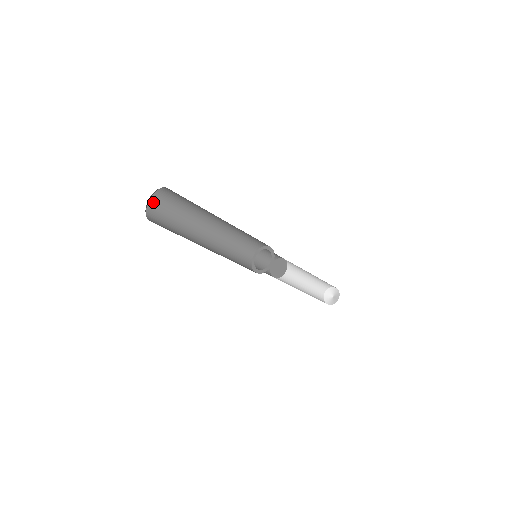
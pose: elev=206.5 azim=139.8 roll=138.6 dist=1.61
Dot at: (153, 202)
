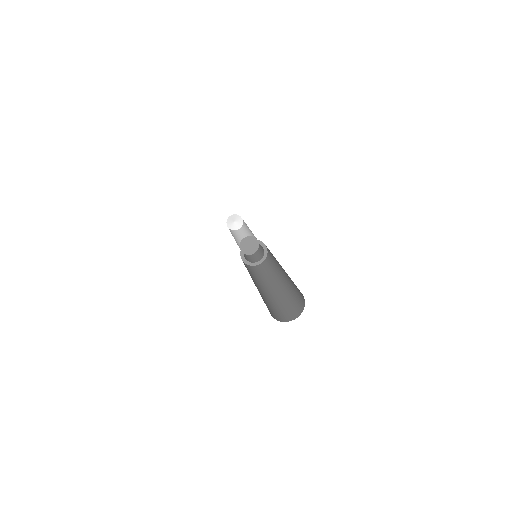
Dot at: occluded
